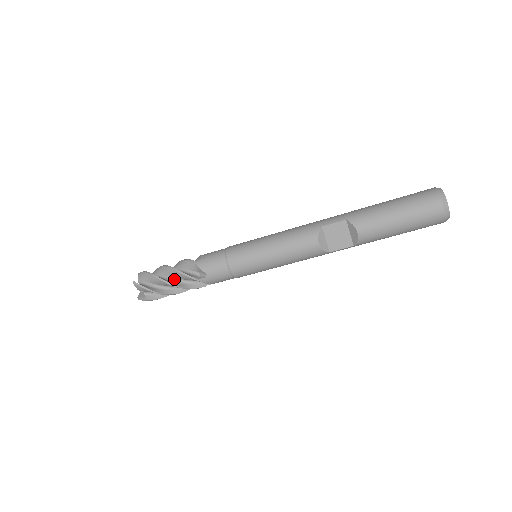
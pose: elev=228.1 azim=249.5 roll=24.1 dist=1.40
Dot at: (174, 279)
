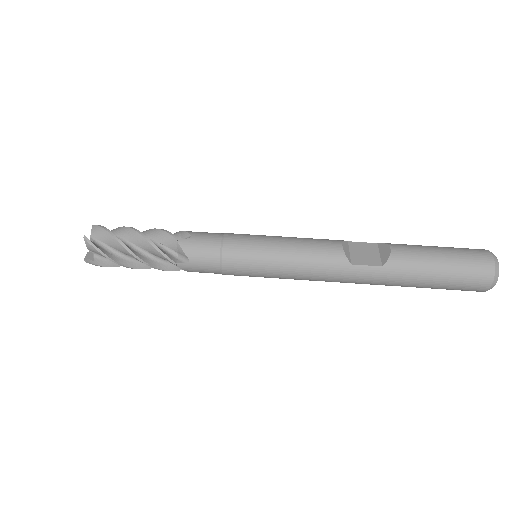
Dot at: occluded
